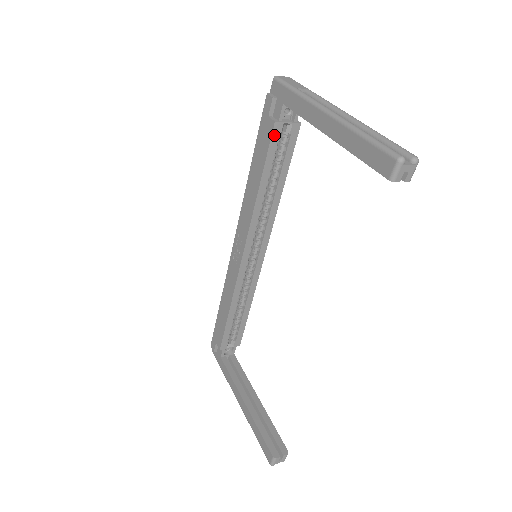
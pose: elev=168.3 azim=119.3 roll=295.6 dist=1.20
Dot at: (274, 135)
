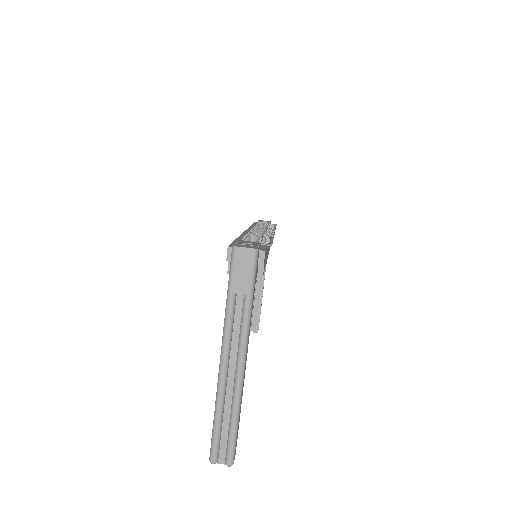
Dot at: occluded
